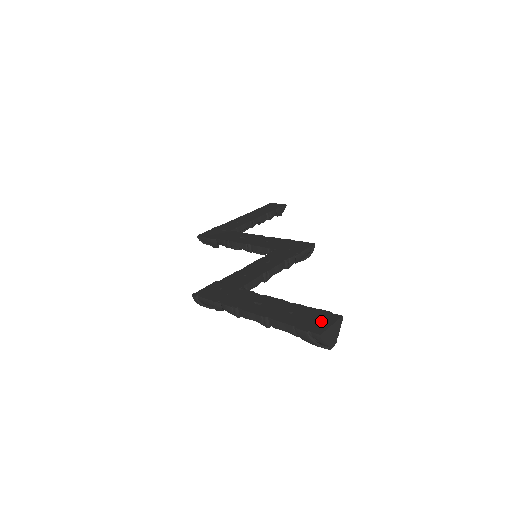
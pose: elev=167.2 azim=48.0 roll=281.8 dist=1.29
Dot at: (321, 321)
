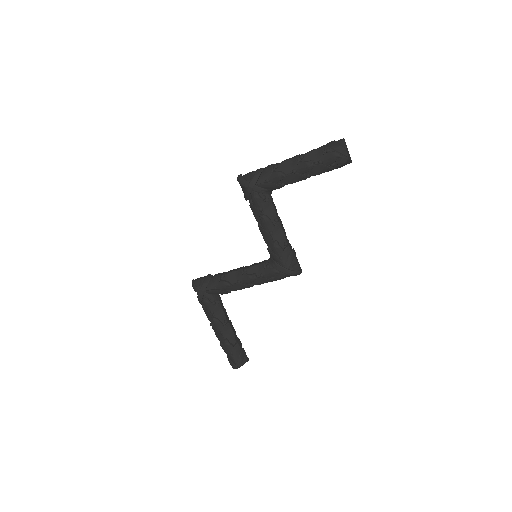
Dot at: occluded
